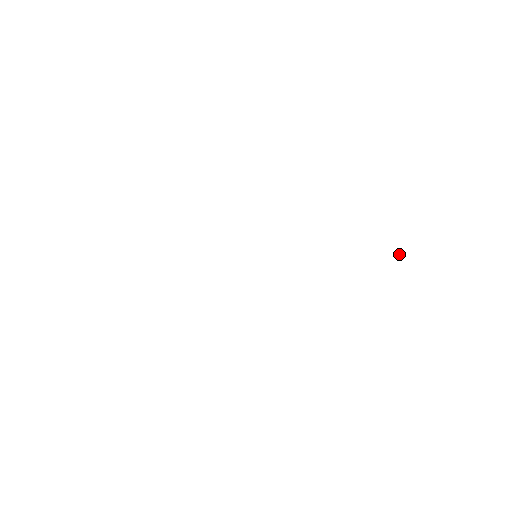
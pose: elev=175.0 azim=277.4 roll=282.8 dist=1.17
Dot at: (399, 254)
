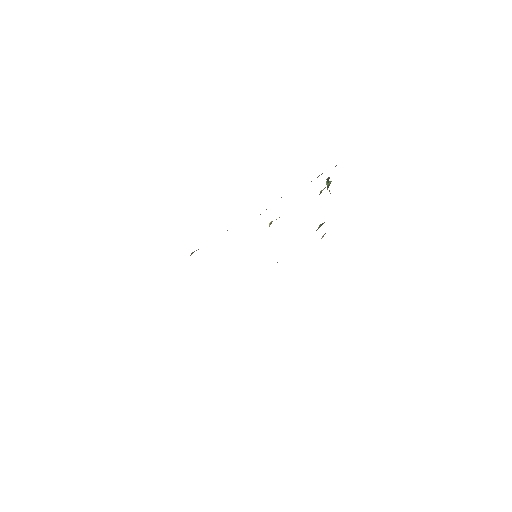
Dot at: occluded
